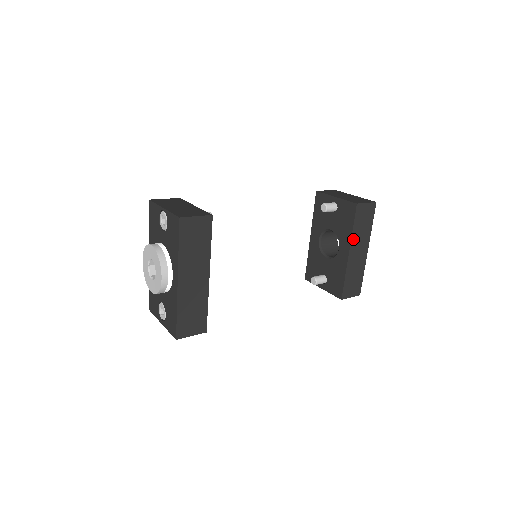
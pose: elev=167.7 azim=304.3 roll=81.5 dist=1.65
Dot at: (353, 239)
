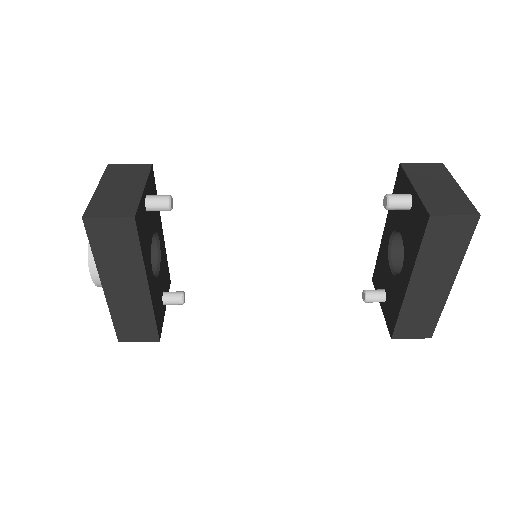
Dot at: (419, 266)
